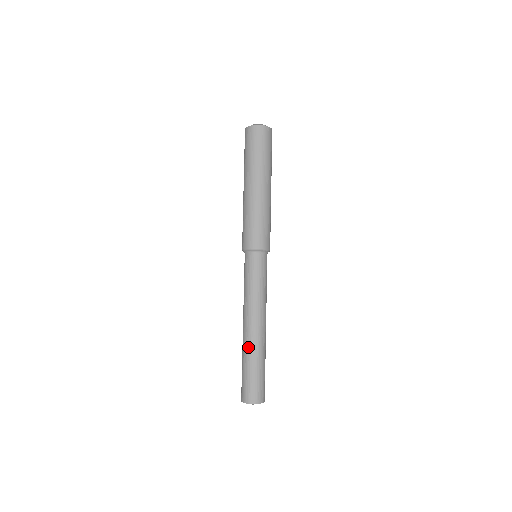
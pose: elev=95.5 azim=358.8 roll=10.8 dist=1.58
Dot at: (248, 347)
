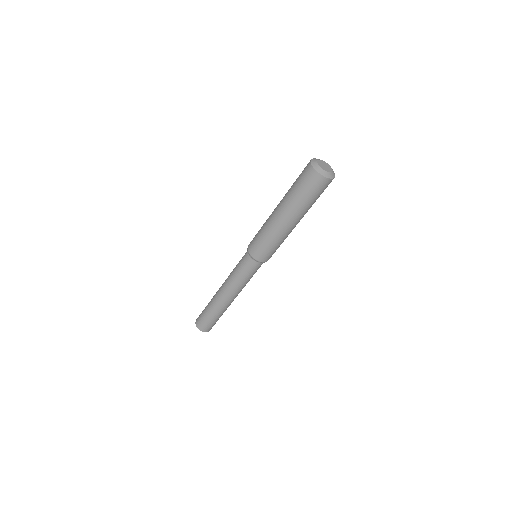
Dot at: (213, 299)
